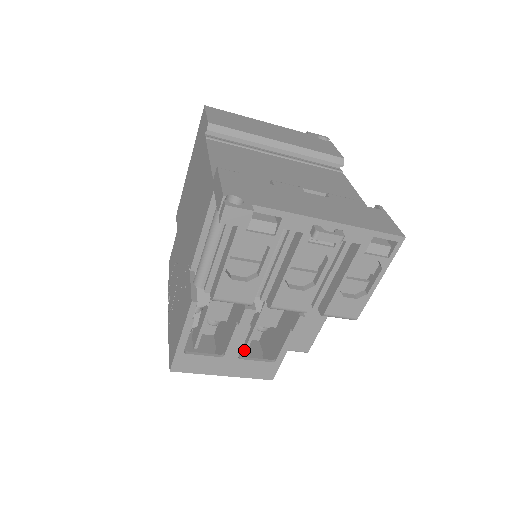
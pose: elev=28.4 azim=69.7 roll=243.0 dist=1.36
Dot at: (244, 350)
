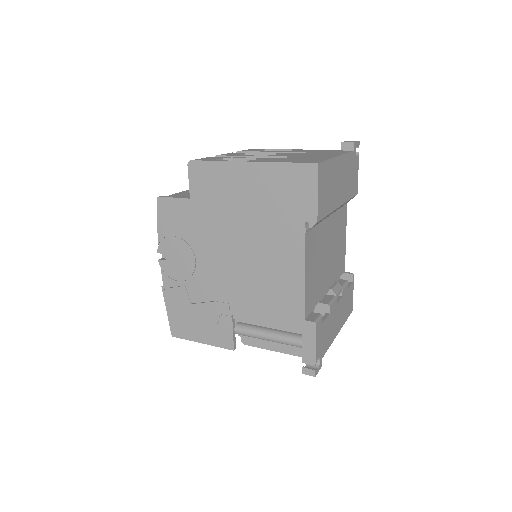
Dot at: occluded
